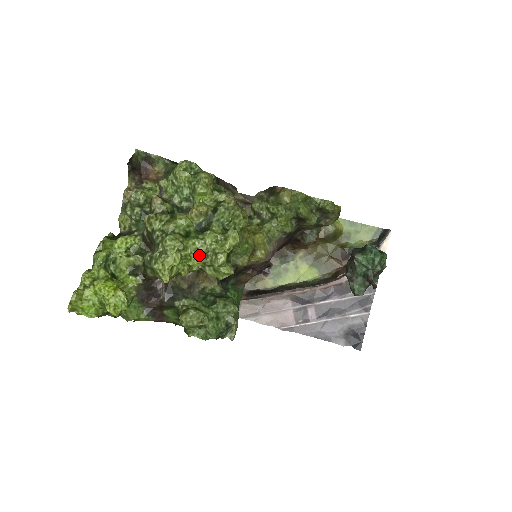
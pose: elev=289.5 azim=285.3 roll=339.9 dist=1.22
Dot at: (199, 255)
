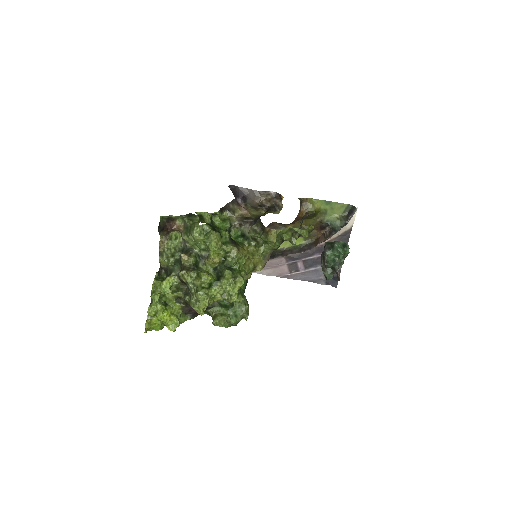
Dot at: (220, 296)
